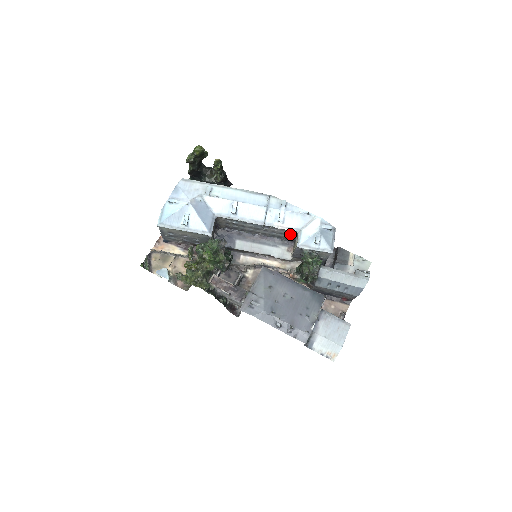
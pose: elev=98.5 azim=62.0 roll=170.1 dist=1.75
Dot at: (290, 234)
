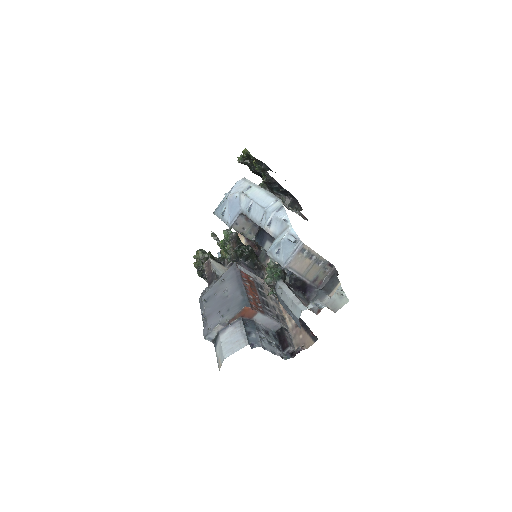
Dot at: occluded
